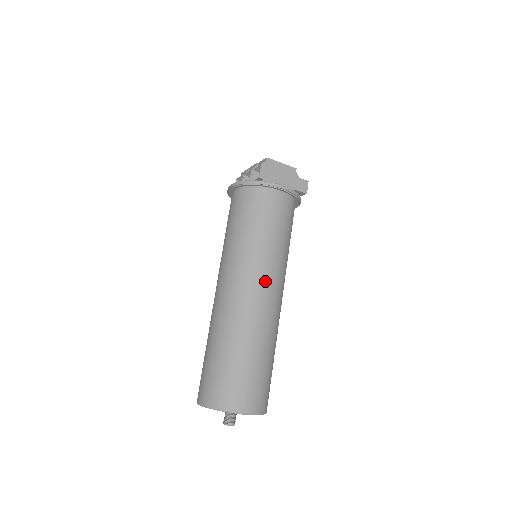
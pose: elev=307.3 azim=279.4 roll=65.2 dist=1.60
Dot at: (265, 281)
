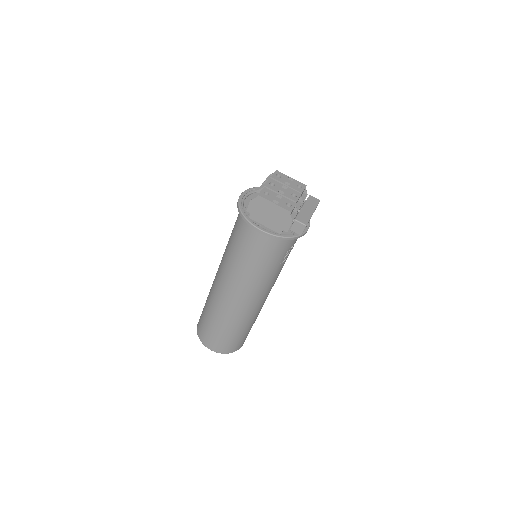
Dot at: (235, 290)
